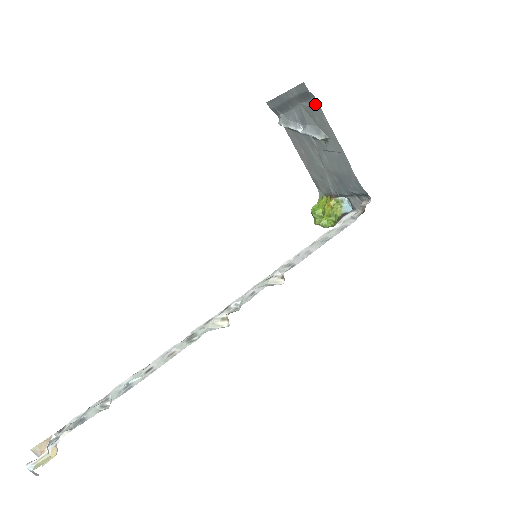
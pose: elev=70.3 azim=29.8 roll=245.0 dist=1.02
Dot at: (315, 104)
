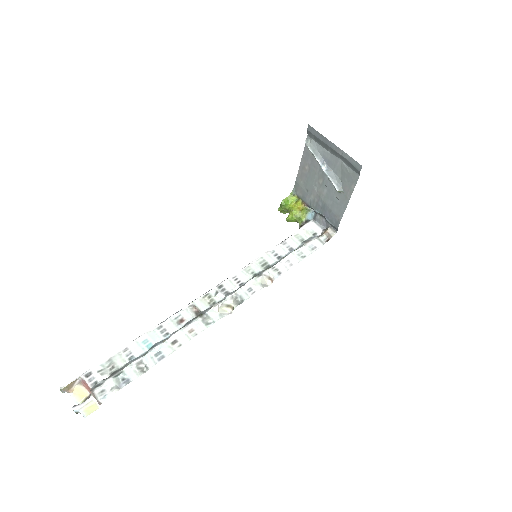
Dot at: (355, 176)
